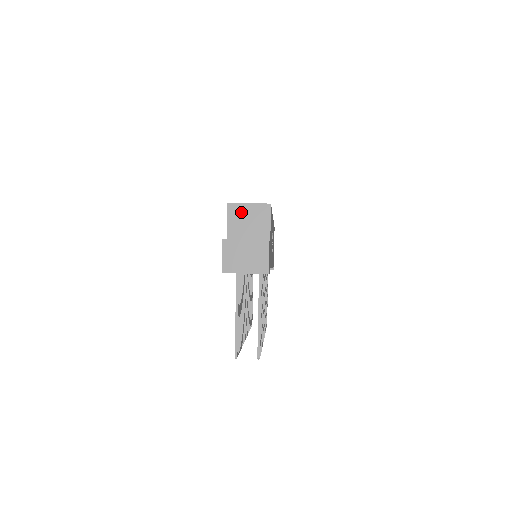
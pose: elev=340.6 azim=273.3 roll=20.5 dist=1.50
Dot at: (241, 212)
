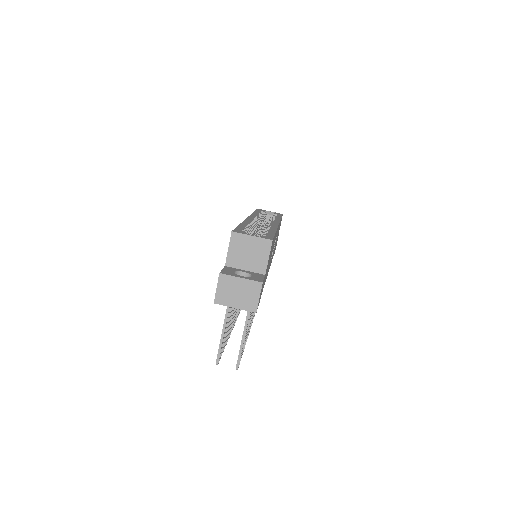
Dot at: (243, 242)
